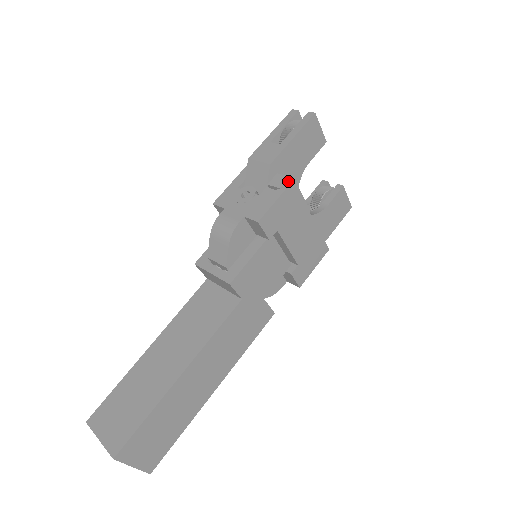
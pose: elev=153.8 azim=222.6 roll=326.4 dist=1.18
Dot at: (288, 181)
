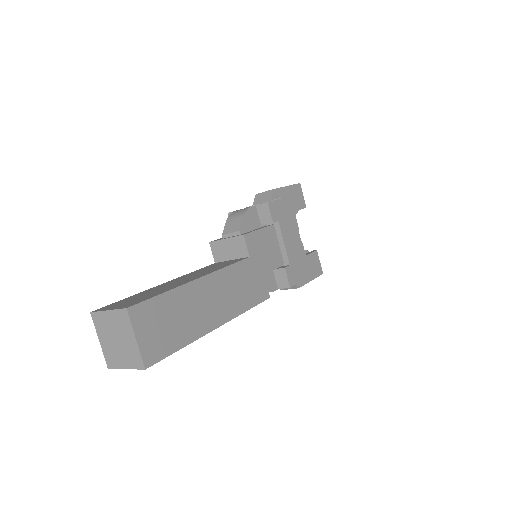
Dot at: (286, 197)
